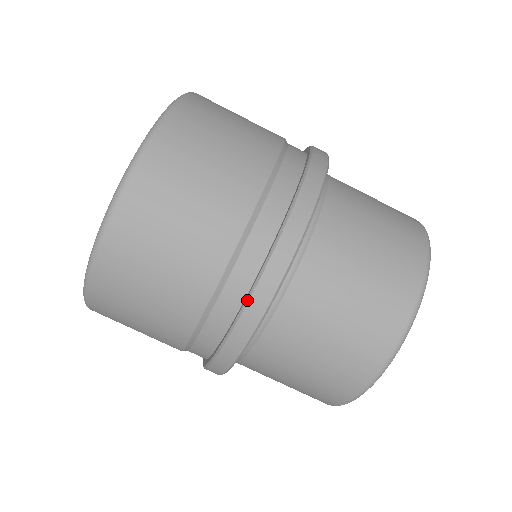
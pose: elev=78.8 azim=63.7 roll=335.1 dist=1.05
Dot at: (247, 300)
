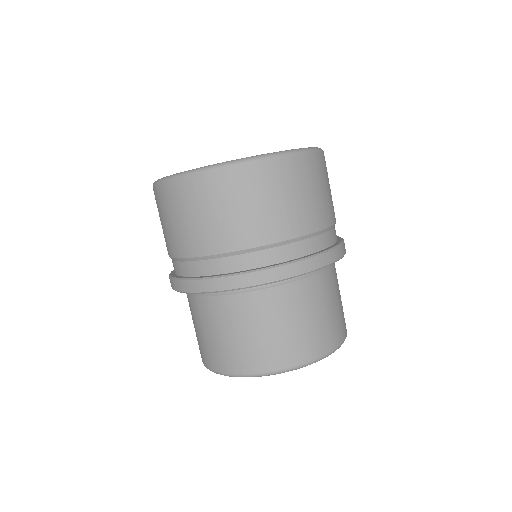
Dot at: (237, 274)
